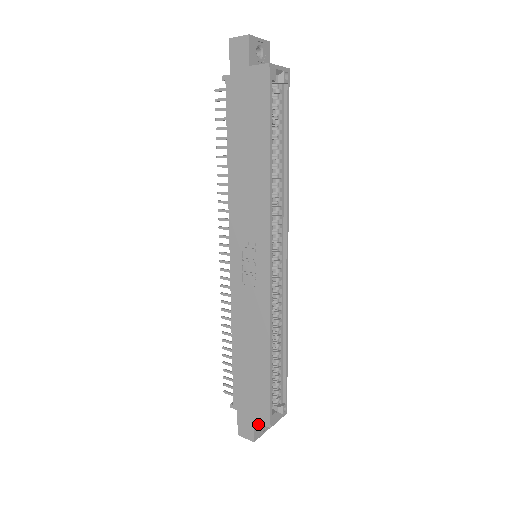
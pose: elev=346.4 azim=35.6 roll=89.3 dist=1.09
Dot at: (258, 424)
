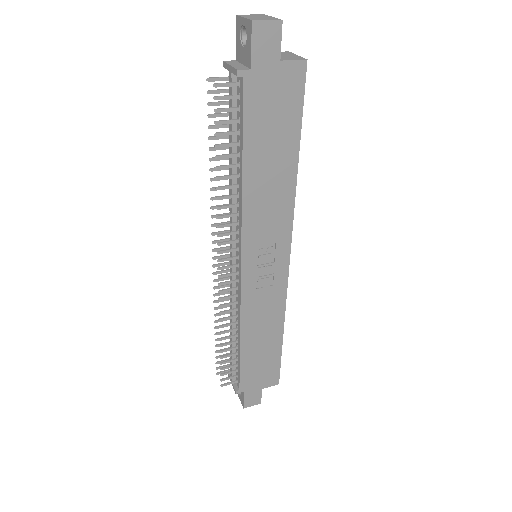
Dot at: occluded
